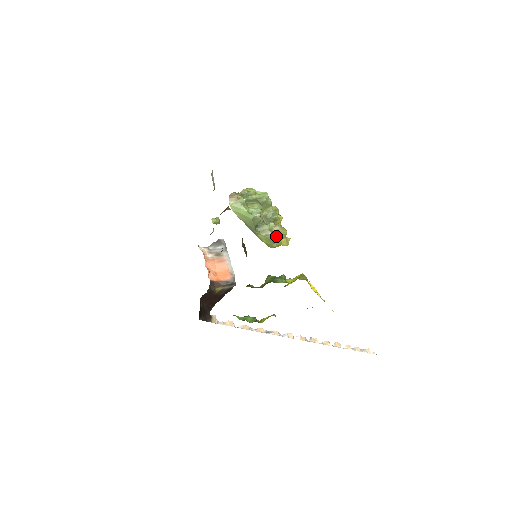
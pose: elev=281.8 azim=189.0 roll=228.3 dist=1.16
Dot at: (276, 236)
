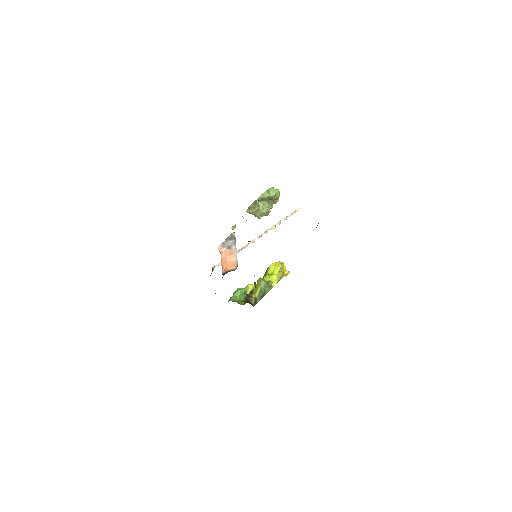
Dot at: occluded
